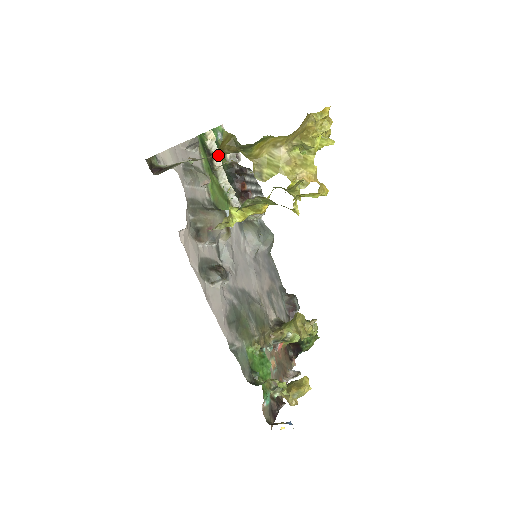
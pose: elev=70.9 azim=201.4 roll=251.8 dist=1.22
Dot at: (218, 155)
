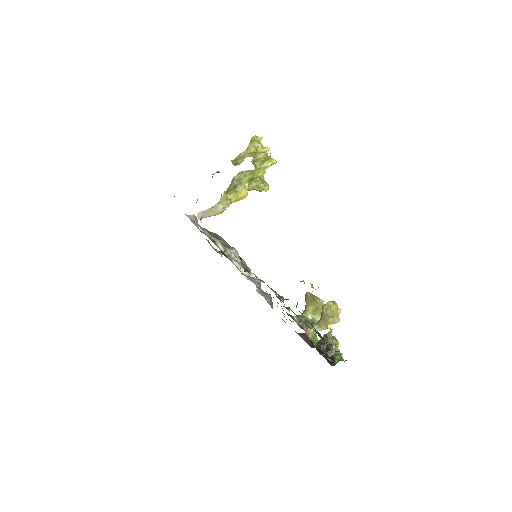
Dot at: occluded
